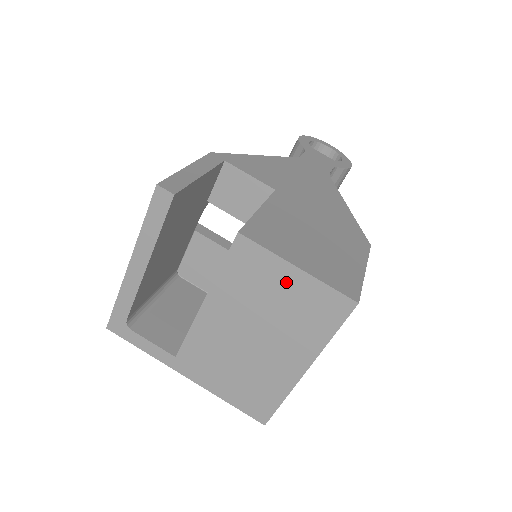
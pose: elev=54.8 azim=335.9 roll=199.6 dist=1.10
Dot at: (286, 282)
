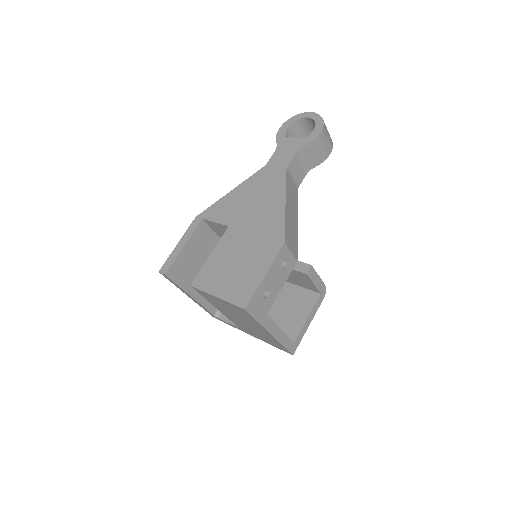
Dot at: (221, 302)
